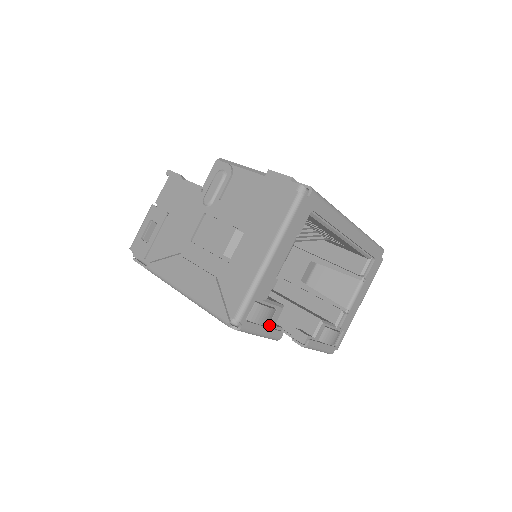
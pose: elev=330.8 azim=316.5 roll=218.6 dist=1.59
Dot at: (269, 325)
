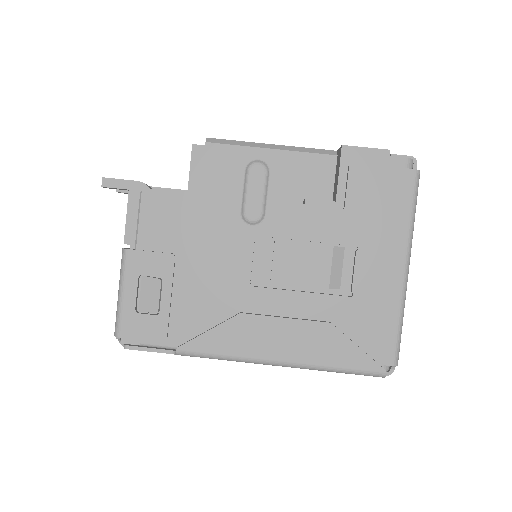
Dot at: occluded
